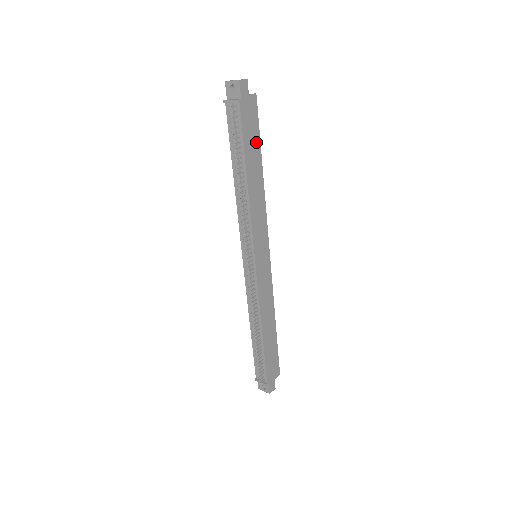
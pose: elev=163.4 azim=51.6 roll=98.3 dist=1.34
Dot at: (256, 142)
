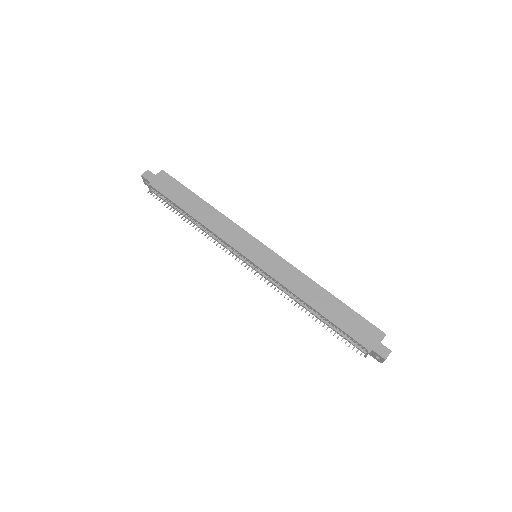
Dot at: (184, 192)
